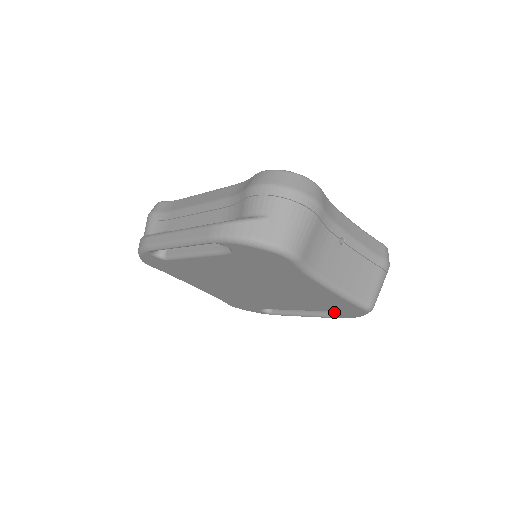
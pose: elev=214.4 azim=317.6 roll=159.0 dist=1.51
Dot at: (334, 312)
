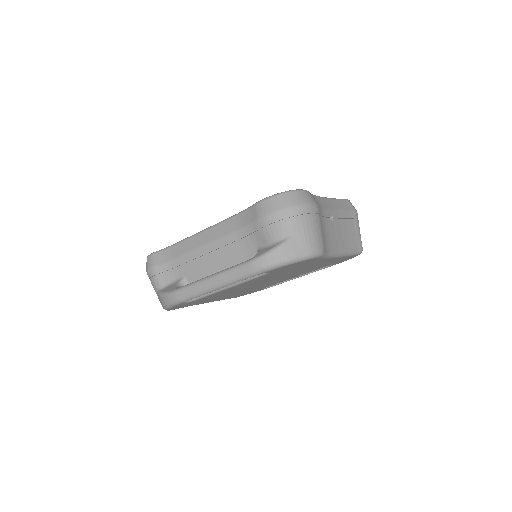
Dot at: occluded
